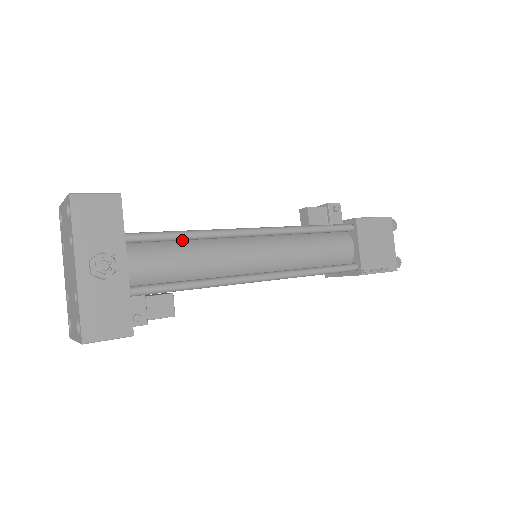
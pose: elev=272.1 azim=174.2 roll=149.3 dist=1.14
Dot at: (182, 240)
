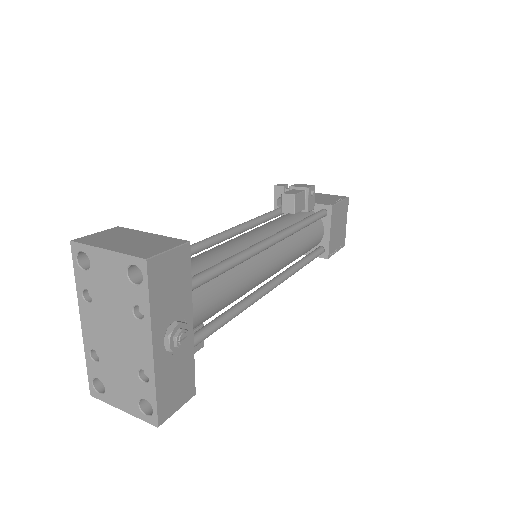
Dot at: occluded
